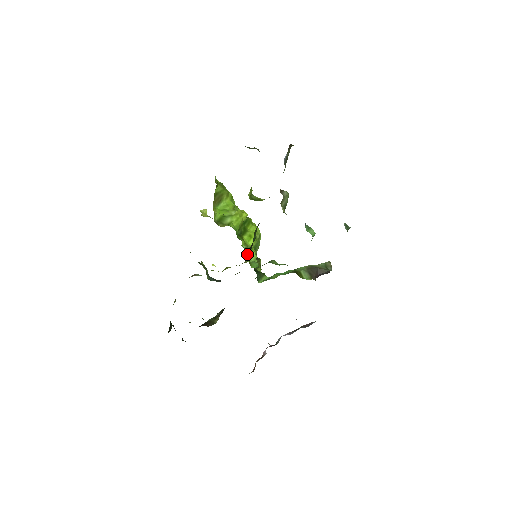
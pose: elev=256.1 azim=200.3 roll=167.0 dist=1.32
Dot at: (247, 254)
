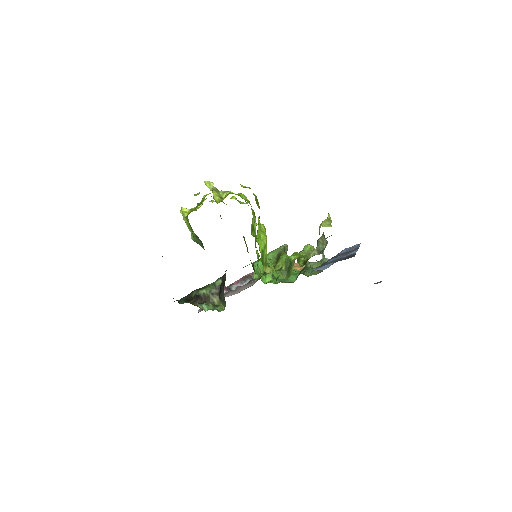
Dot at: occluded
